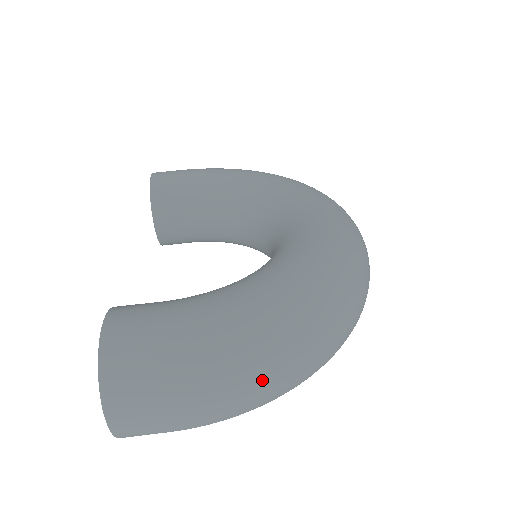
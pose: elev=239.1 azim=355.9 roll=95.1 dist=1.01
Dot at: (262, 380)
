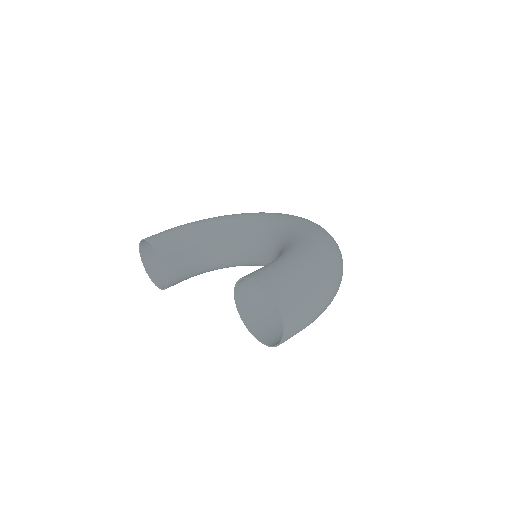
Dot at: (334, 280)
